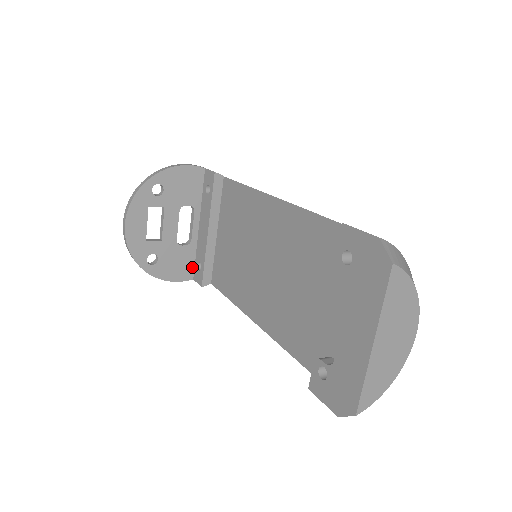
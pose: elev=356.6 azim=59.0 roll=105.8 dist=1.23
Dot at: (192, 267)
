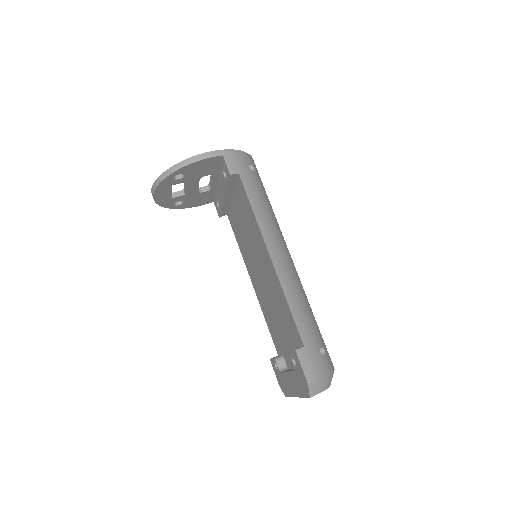
Dot at: (212, 198)
